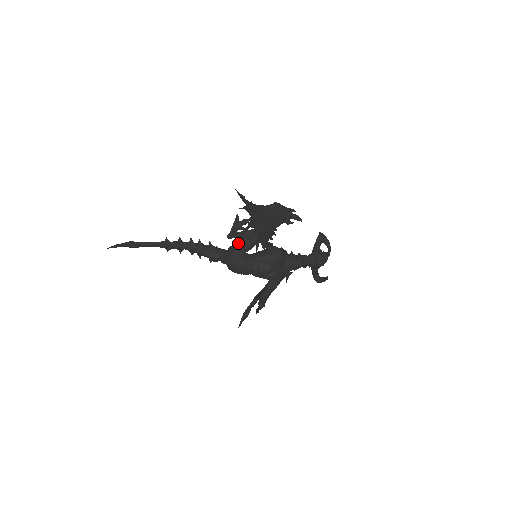
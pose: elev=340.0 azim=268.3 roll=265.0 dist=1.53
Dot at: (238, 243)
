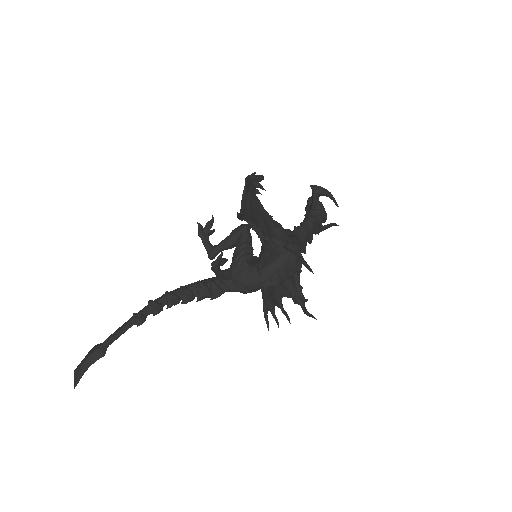
Dot at: (241, 262)
